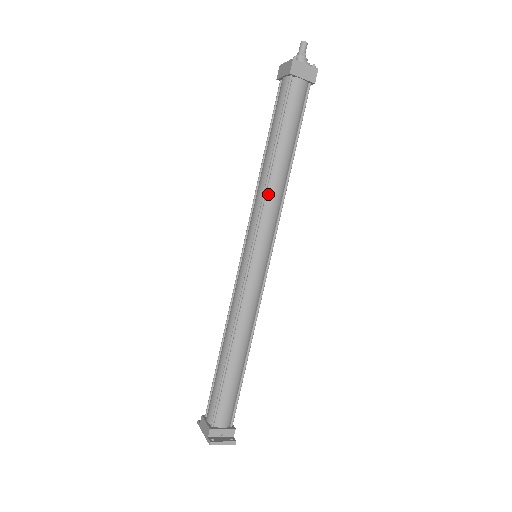
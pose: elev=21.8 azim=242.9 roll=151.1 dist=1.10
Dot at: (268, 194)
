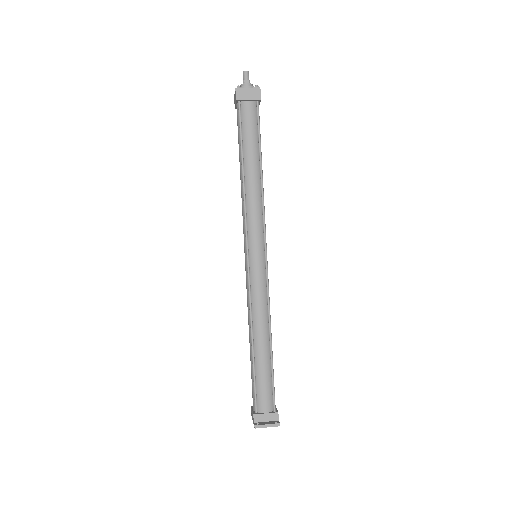
Dot at: (248, 201)
